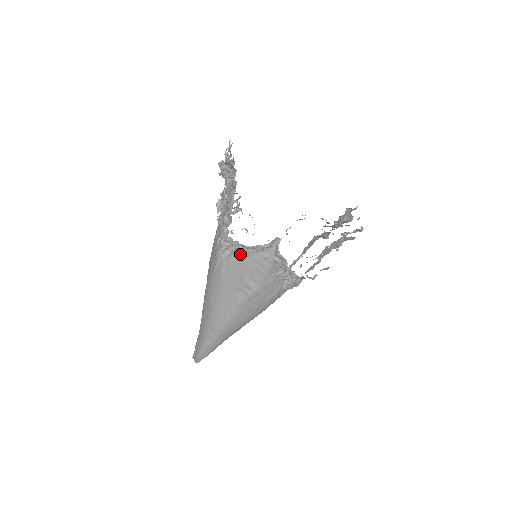
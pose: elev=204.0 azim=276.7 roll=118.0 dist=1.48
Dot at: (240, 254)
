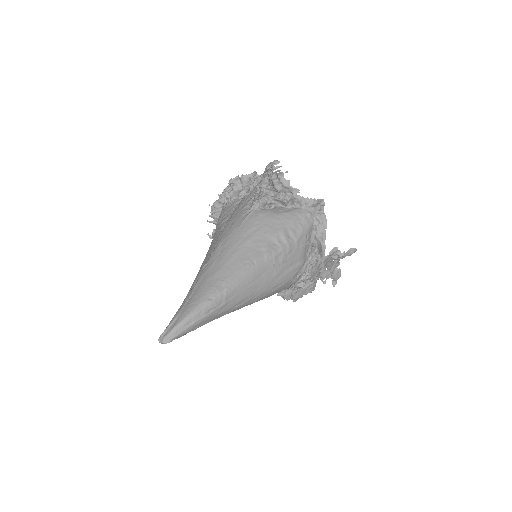
Dot at: (280, 209)
